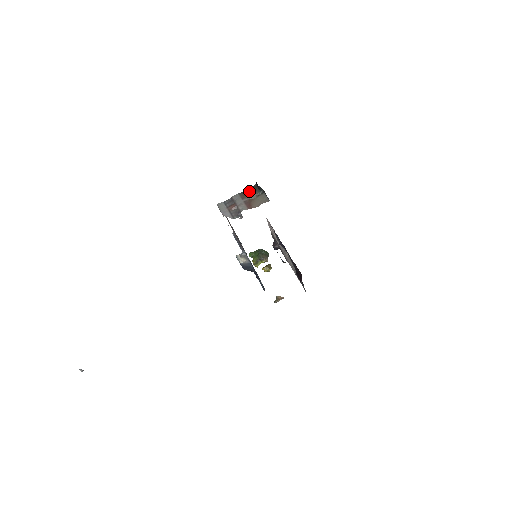
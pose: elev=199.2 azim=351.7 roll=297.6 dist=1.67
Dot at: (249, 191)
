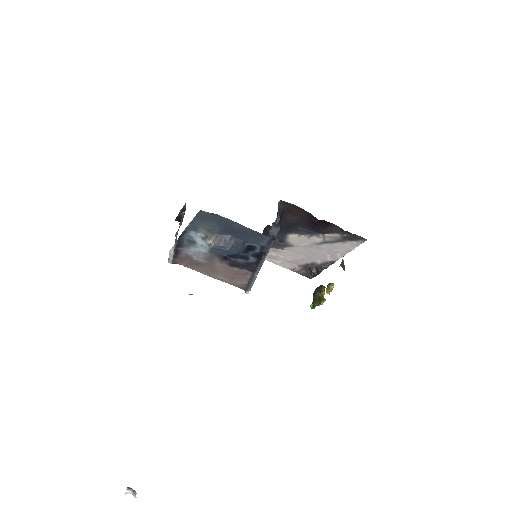
Dot at: occluded
